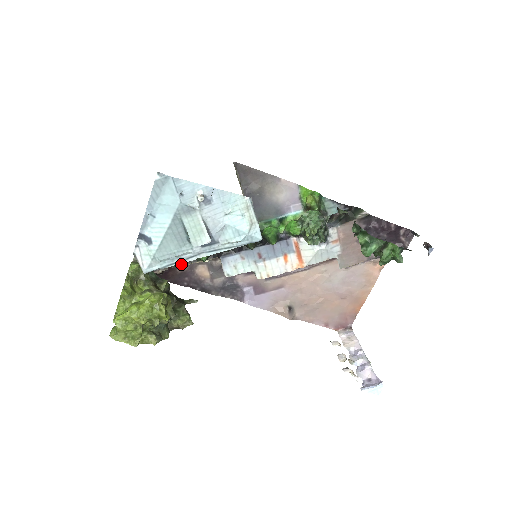
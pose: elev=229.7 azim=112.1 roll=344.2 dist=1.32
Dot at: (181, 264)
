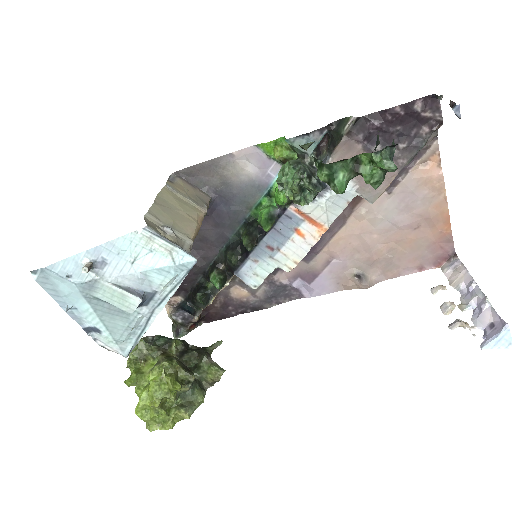
Dot at: occluded
